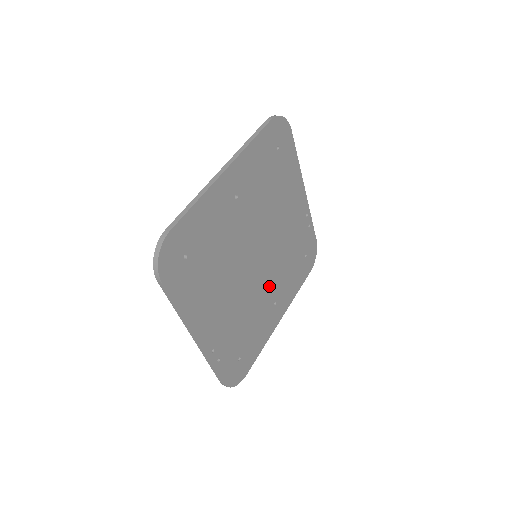
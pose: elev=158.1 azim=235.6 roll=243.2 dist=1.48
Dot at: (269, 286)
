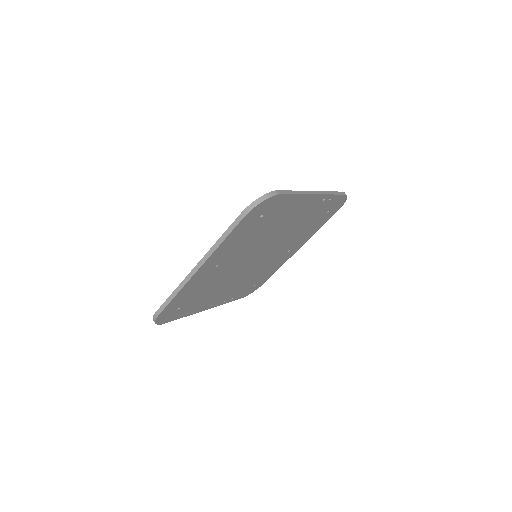
Dot at: (278, 253)
